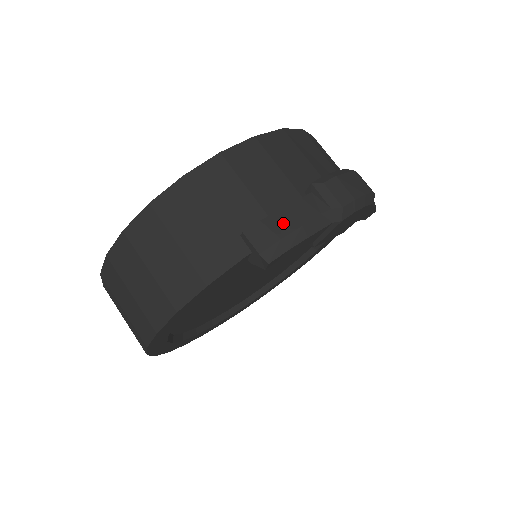
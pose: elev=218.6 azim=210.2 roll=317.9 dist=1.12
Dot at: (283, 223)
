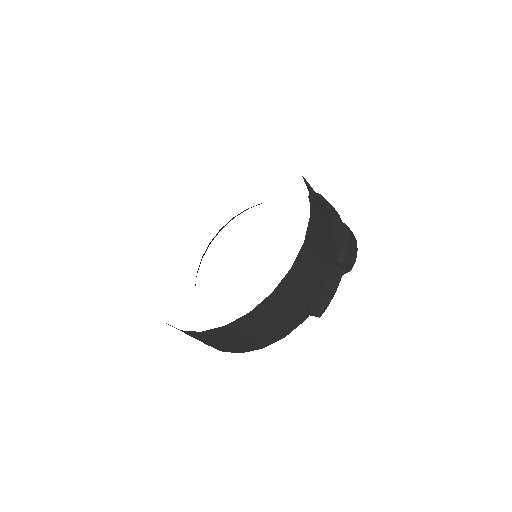
Dot at: (327, 295)
